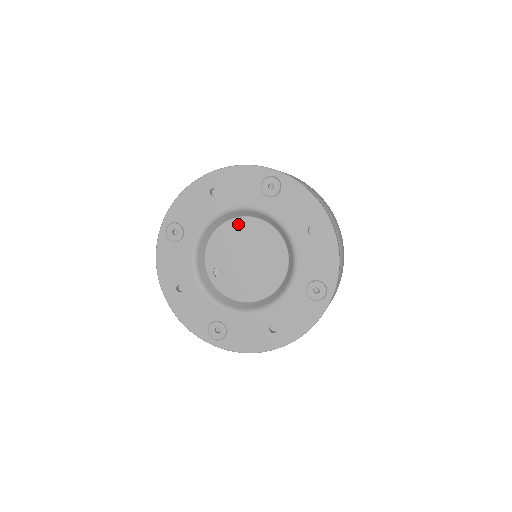
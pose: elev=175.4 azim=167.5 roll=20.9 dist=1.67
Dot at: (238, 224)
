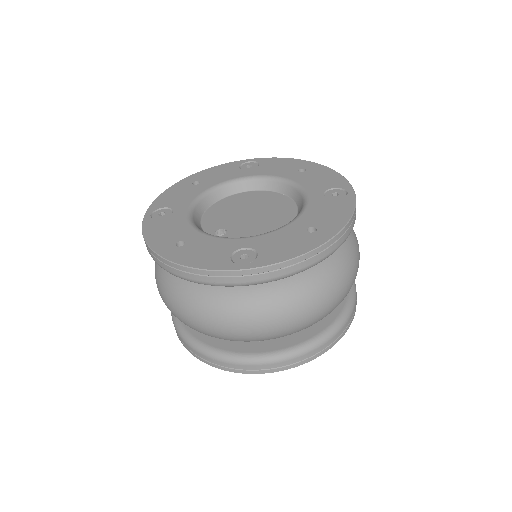
Dot at: (228, 200)
